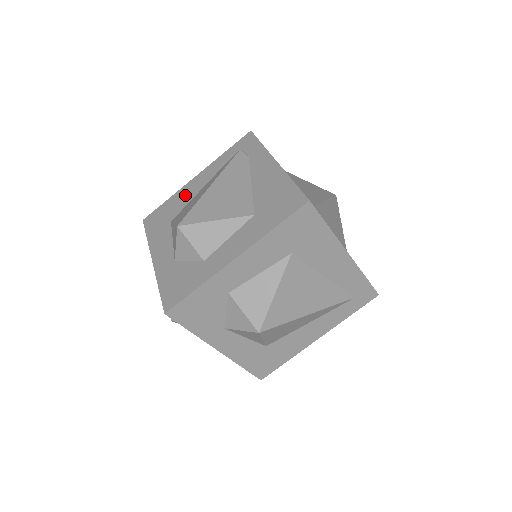
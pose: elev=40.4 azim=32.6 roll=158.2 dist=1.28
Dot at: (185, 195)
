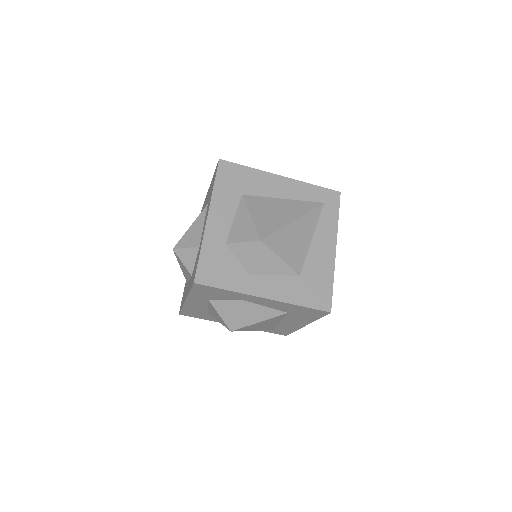
Dot at: occluded
